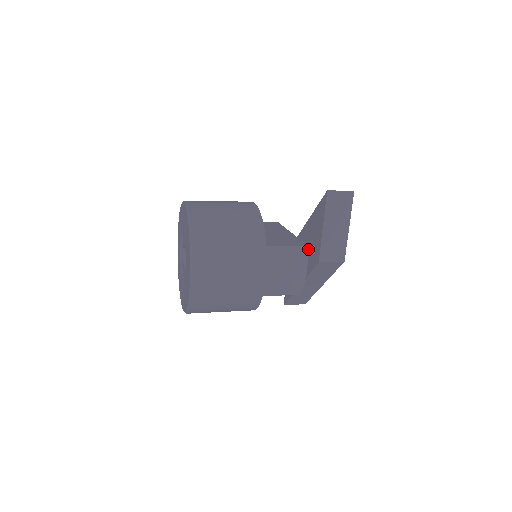
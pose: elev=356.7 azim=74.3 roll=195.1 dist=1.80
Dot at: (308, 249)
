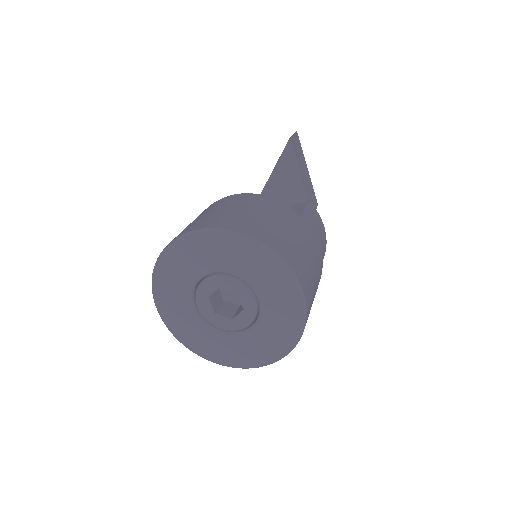
Dot at: occluded
